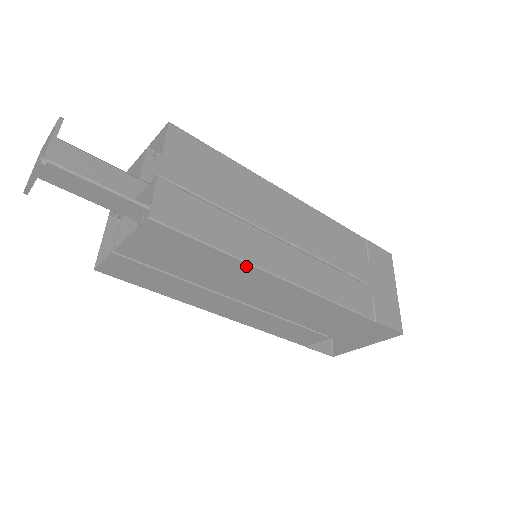
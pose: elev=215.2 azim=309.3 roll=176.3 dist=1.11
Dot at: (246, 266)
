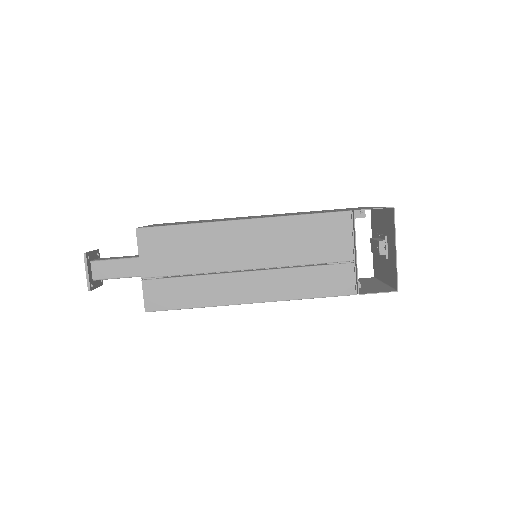
Dot at: (215, 226)
